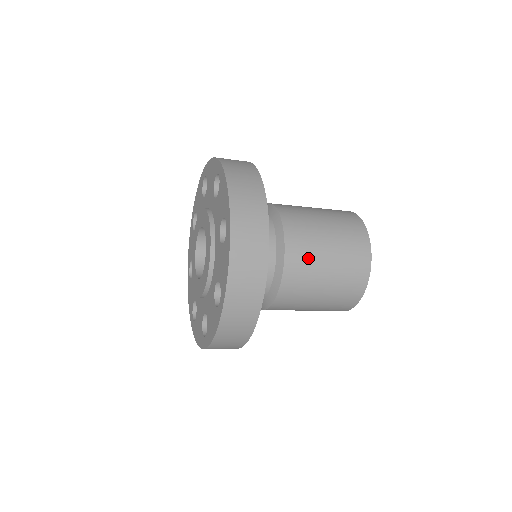
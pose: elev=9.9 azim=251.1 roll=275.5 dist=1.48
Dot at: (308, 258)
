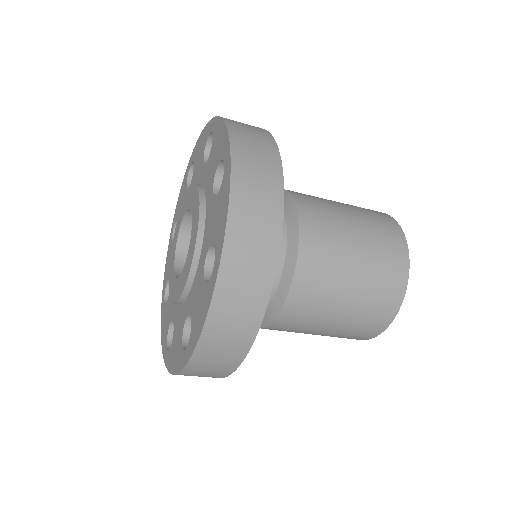
Dot at: (329, 238)
